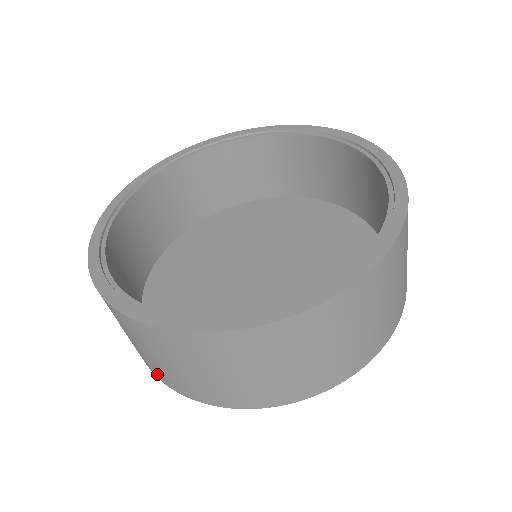
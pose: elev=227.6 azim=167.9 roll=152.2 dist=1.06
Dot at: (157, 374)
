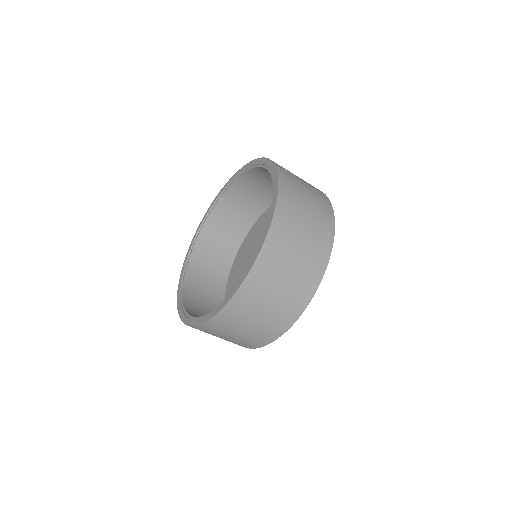
Dot at: (271, 336)
